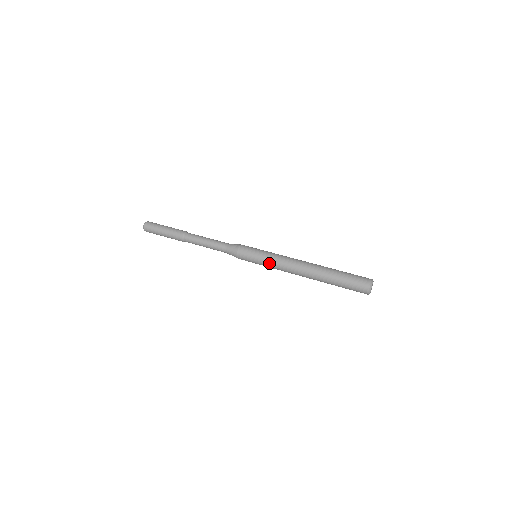
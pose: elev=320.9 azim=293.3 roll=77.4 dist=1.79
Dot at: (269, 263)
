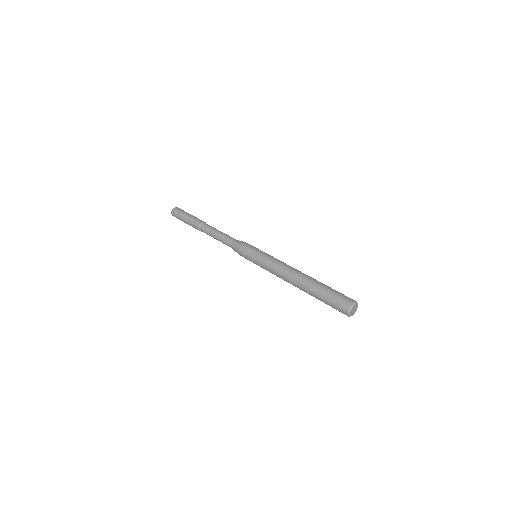
Dot at: (267, 258)
